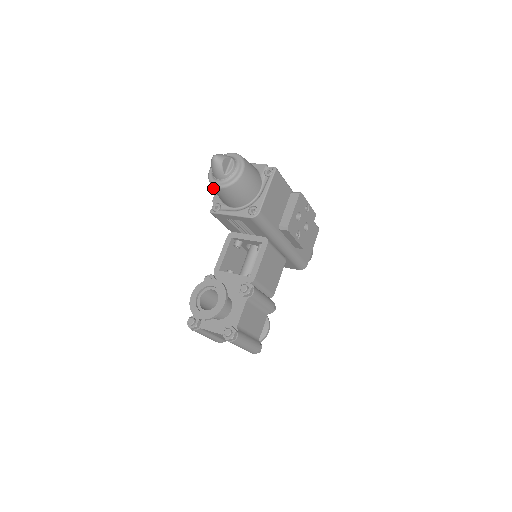
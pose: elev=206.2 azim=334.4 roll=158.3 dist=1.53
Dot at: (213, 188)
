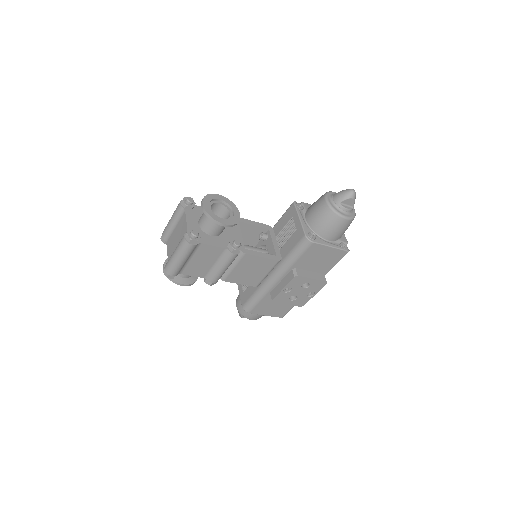
Dot at: (322, 197)
